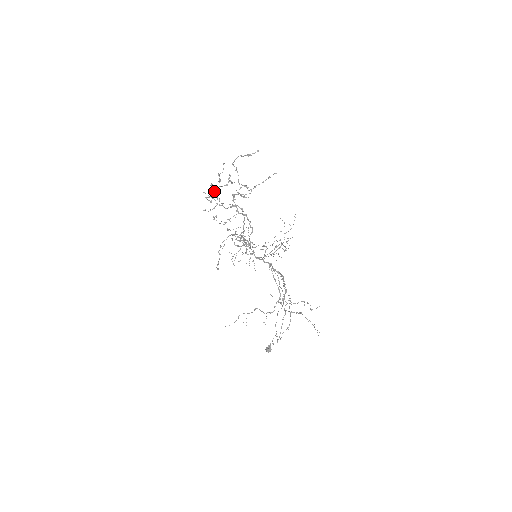
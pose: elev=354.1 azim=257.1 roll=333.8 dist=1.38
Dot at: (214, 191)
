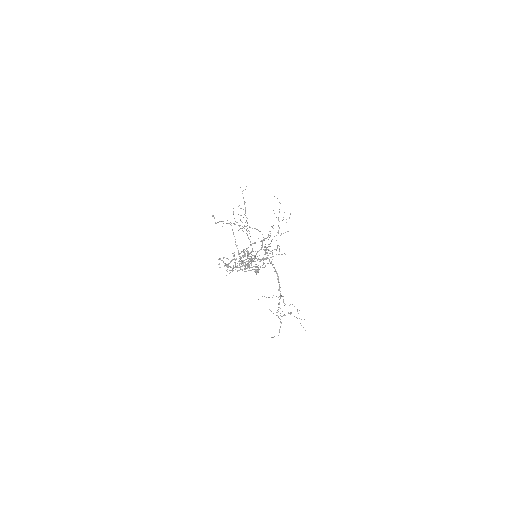
Dot at: (229, 263)
